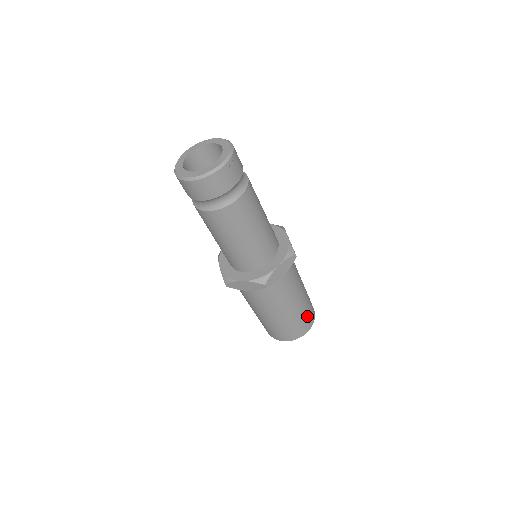
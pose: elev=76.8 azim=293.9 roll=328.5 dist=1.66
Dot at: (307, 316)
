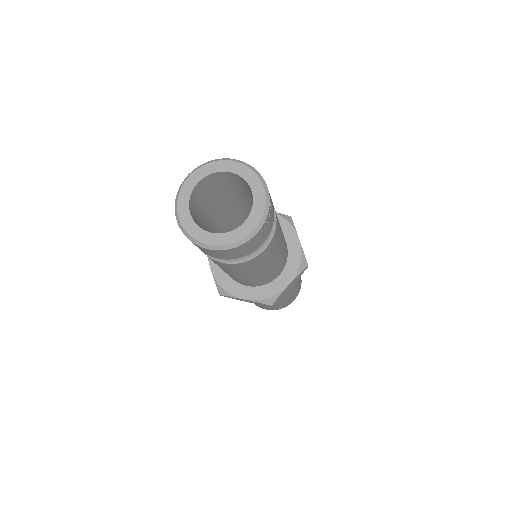
Dot at: (297, 291)
